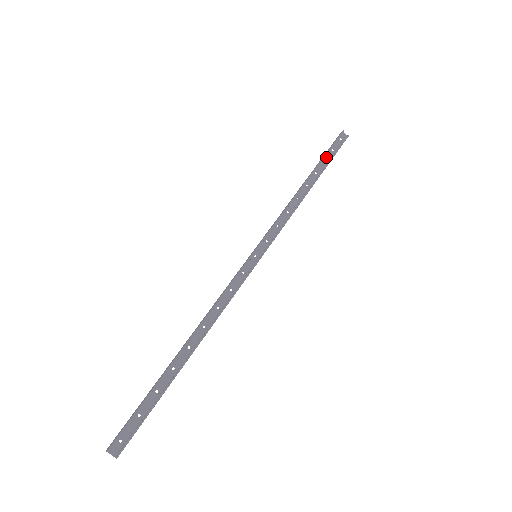
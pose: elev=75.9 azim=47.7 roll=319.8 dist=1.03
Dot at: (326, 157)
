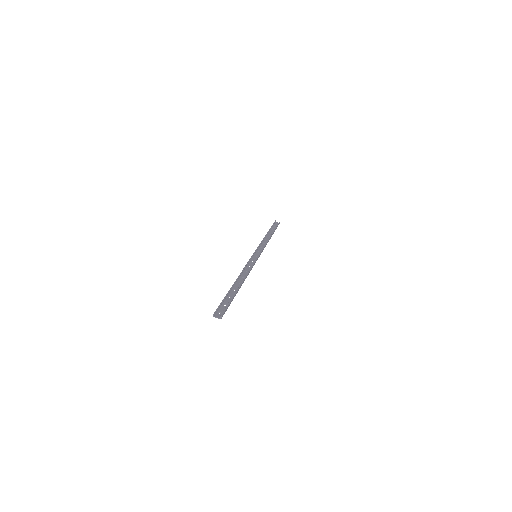
Dot at: (272, 229)
